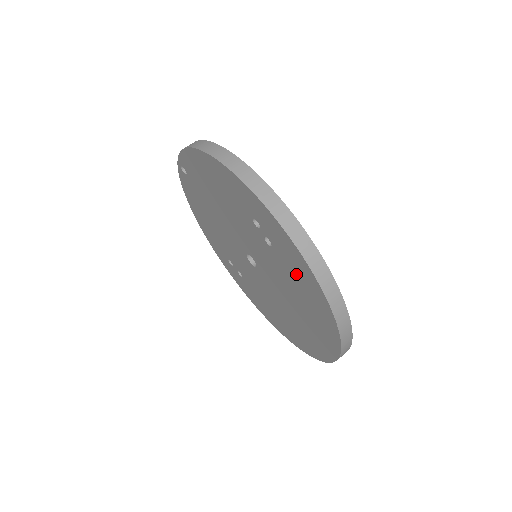
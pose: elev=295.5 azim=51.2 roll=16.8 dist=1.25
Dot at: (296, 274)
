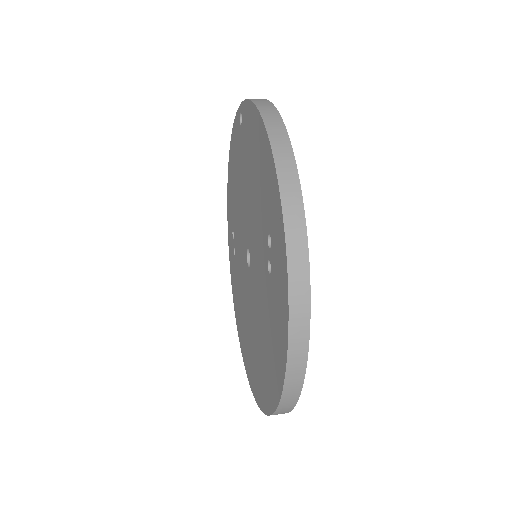
Dot at: (274, 321)
